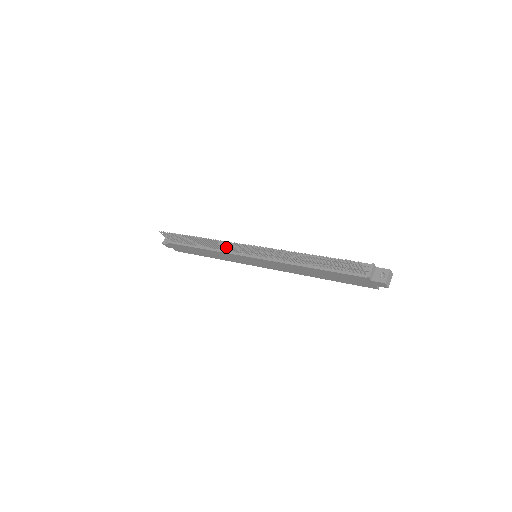
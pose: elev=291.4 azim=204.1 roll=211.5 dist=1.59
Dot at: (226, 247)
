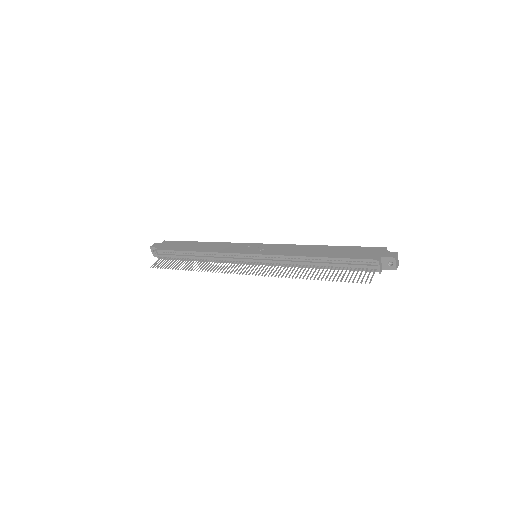
Dot at: (223, 260)
